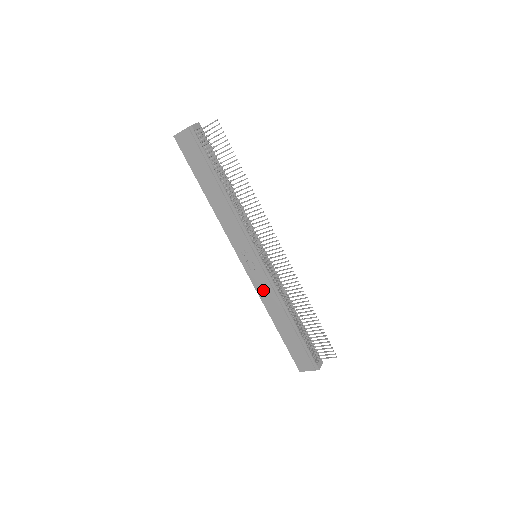
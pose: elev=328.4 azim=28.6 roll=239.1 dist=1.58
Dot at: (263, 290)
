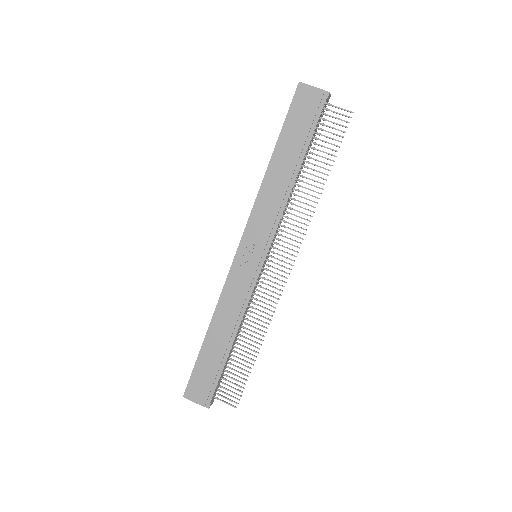
Dot at: (232, 293)
